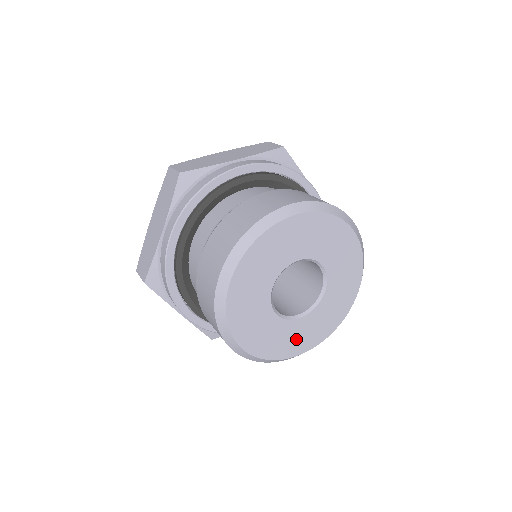
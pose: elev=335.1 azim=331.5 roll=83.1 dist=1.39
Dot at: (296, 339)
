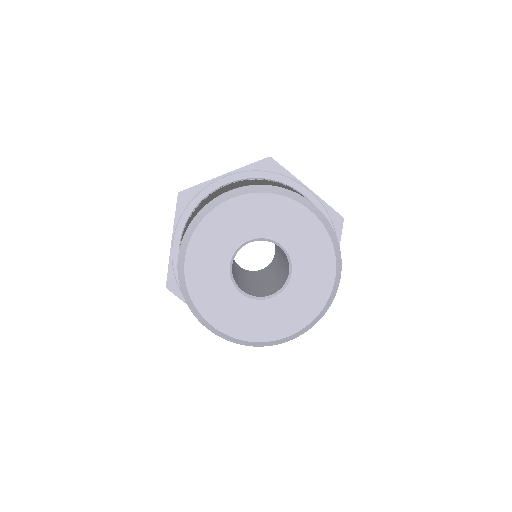
Dot at: (273, 321)
